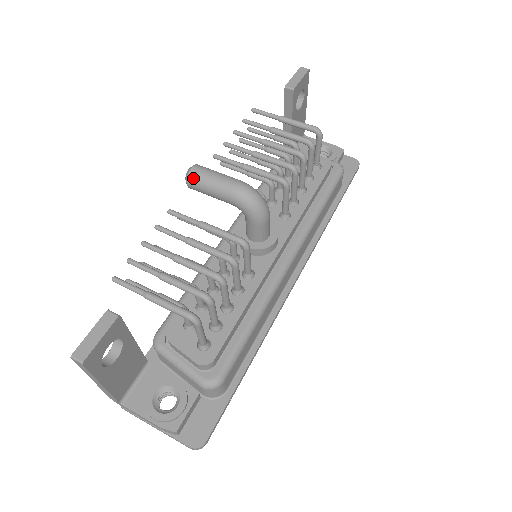
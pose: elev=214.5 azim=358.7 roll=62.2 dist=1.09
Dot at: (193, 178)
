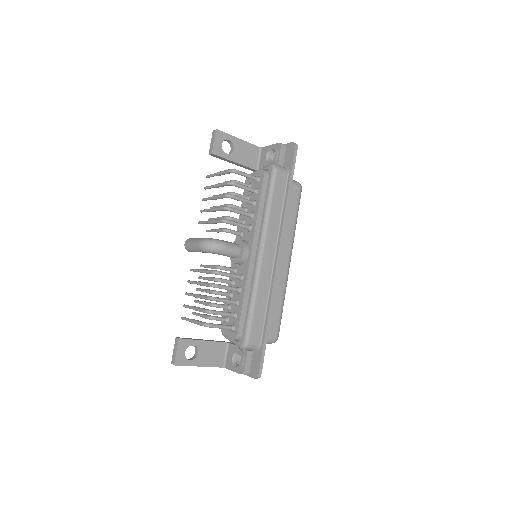
Dot at: (187, 249)
